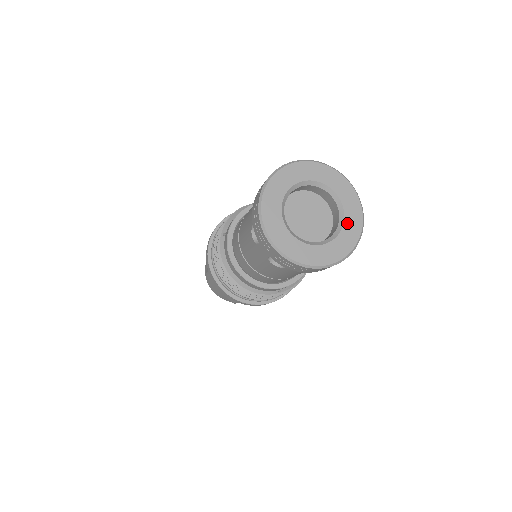
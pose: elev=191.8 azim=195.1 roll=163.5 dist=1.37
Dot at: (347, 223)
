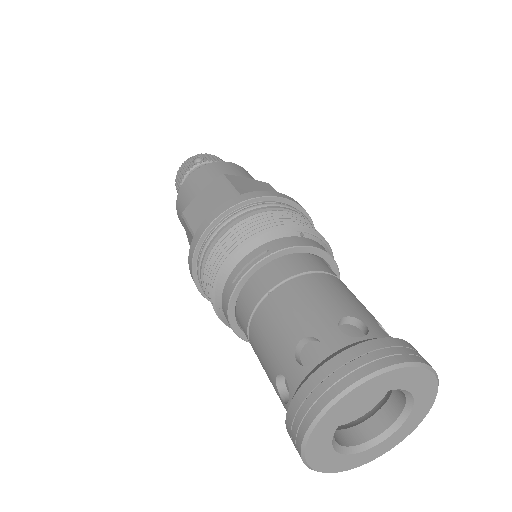
Dot at: (418, 402)
